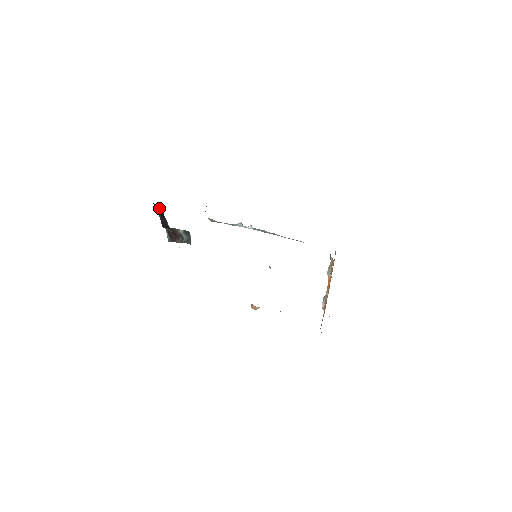
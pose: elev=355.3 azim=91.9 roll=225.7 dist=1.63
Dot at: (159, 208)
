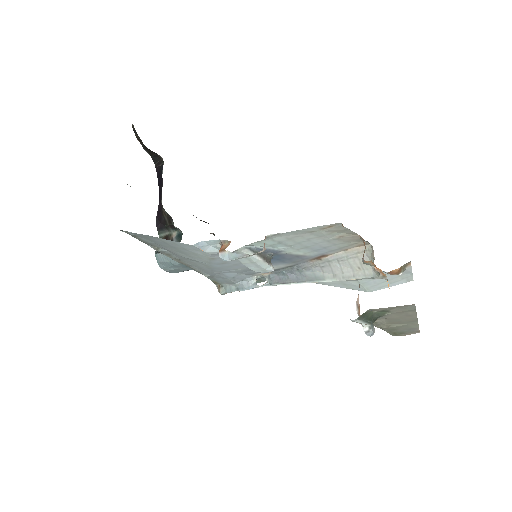
Dot at: (161, 177)
